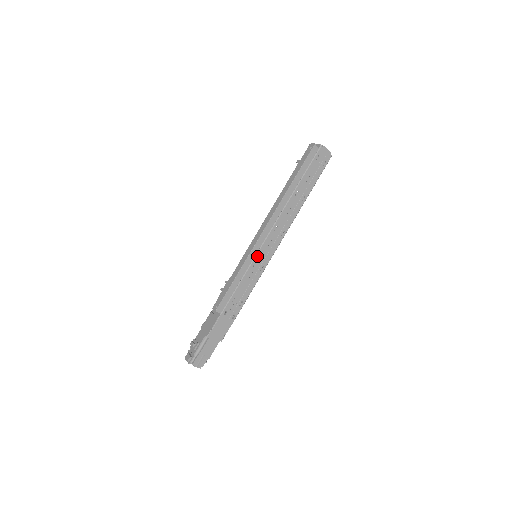
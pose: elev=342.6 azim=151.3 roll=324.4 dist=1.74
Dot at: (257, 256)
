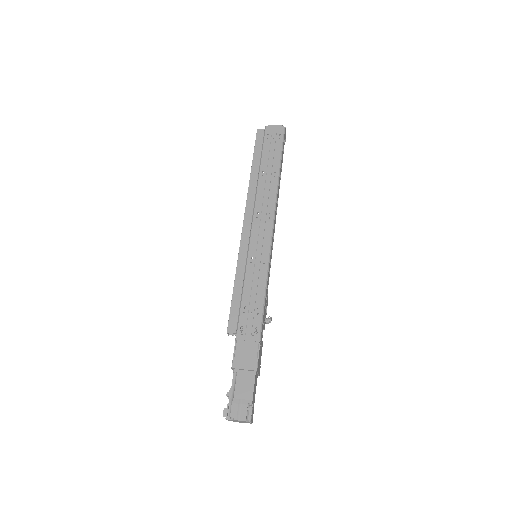
Dot at: (250, 251)
